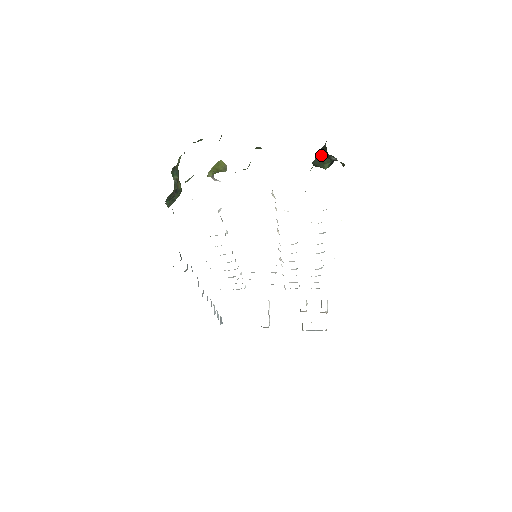
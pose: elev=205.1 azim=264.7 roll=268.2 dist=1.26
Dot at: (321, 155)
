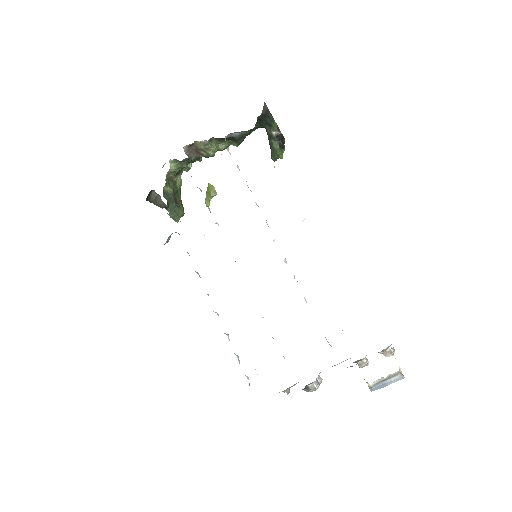
Dot at: (270, 144)
